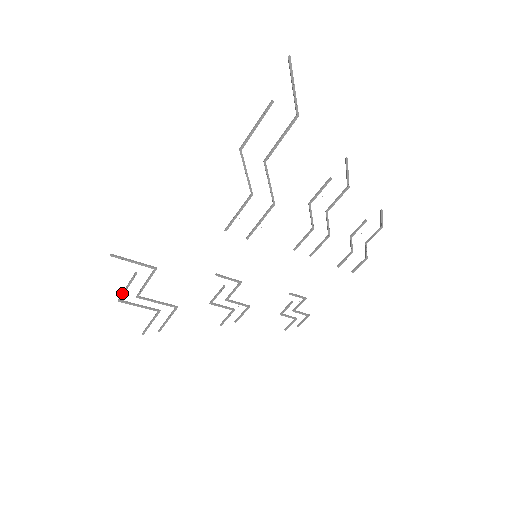
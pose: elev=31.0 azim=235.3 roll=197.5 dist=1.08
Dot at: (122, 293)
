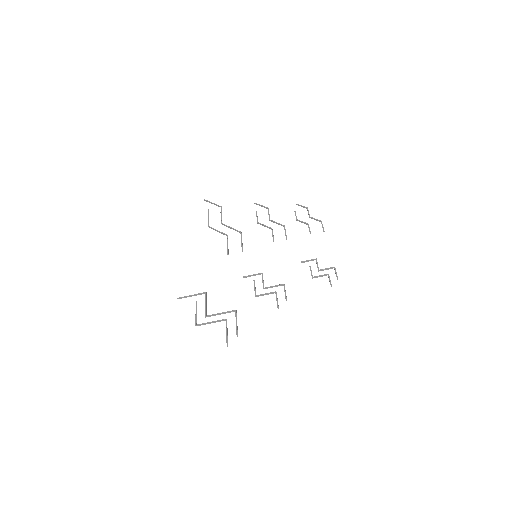
Dot at: (195, 319)
